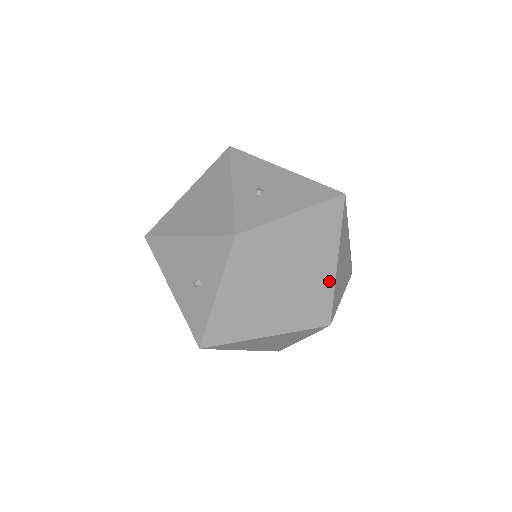
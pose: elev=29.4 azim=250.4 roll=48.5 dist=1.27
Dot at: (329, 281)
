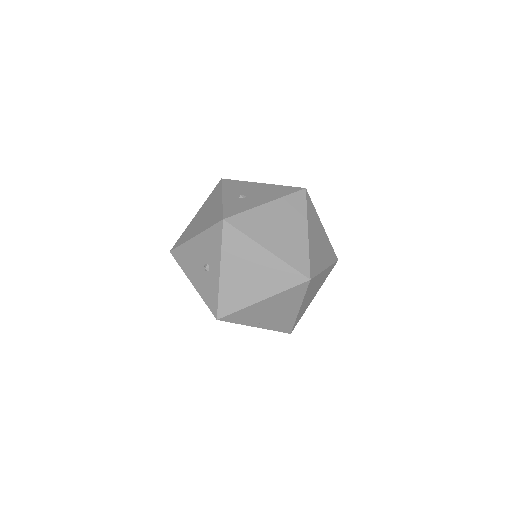
Dot at: (303, 248)
